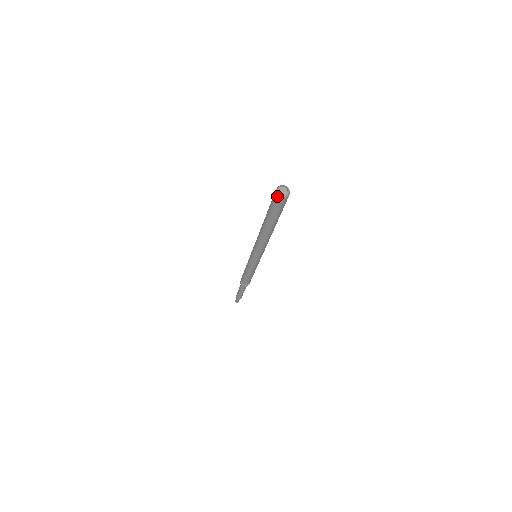
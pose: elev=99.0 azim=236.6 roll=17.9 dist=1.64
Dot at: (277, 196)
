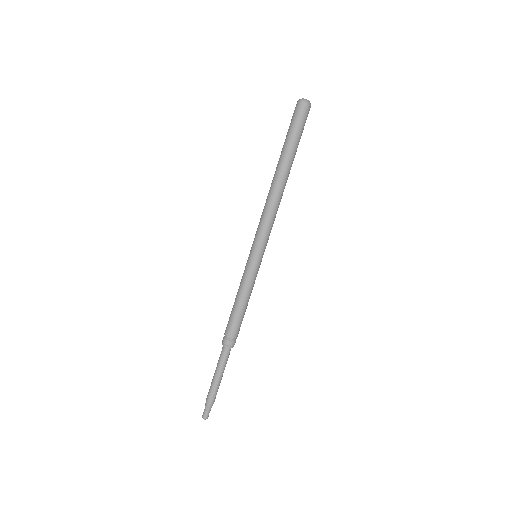
Dot at: (298, 104)
